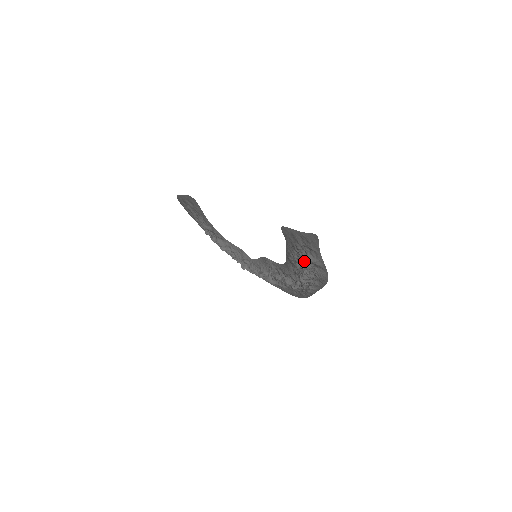
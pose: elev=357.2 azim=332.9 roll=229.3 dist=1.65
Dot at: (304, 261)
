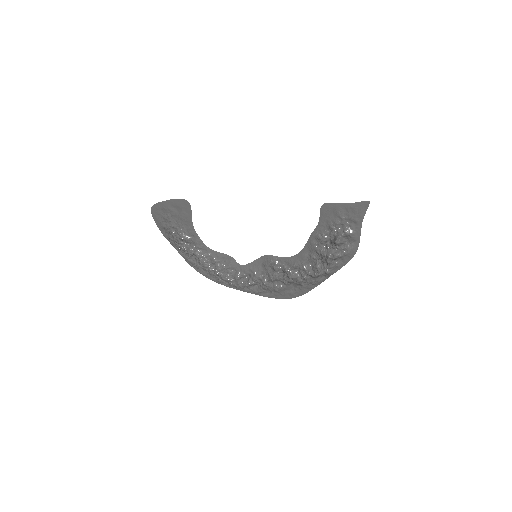
Dot at: (340, 236)
